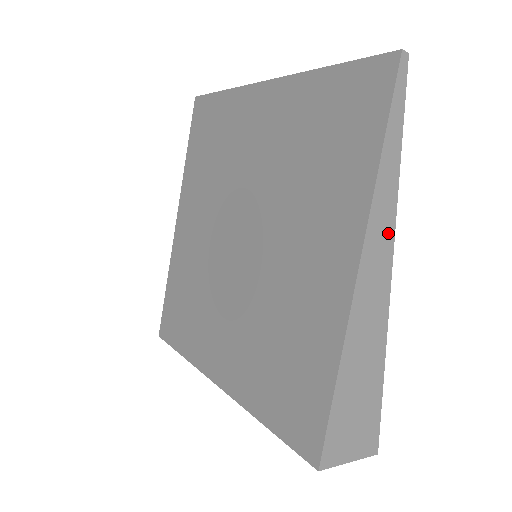
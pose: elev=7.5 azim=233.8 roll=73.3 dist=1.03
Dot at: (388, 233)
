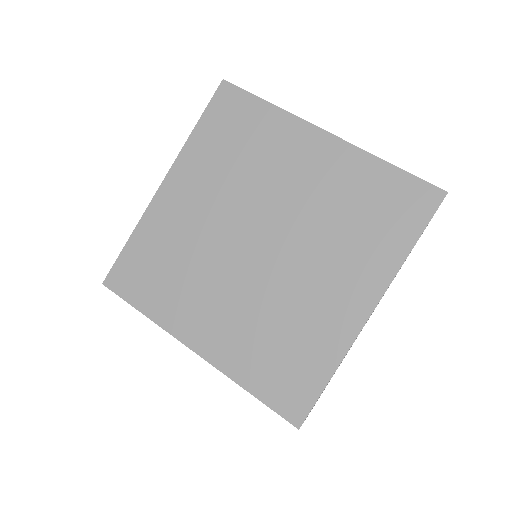
Dot at: occluded
